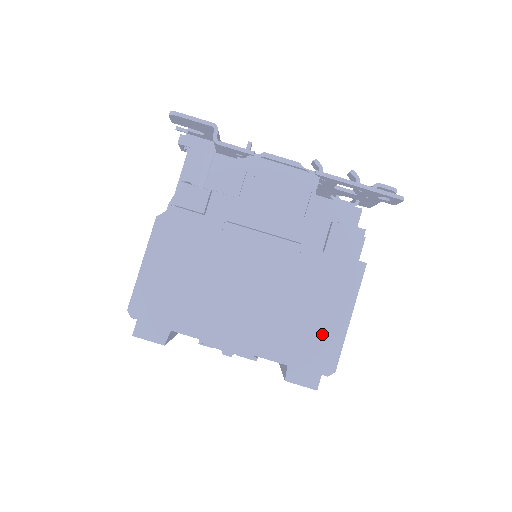
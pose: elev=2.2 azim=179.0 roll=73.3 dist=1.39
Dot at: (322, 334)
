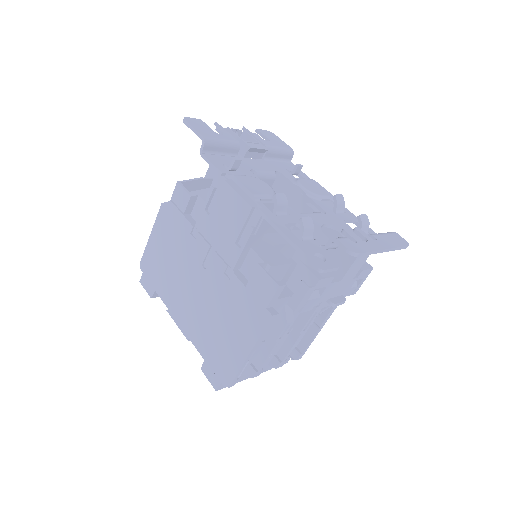
Dot at: (228, 353)
